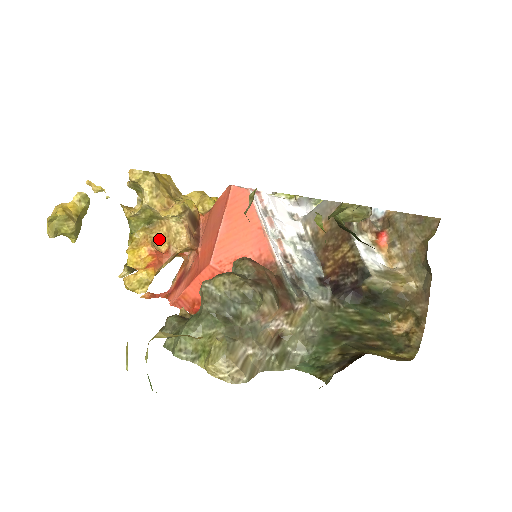
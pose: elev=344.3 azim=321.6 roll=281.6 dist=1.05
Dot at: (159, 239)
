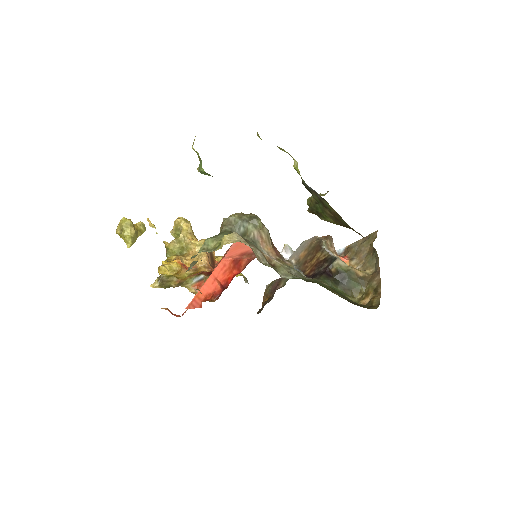
Dot at: (186, 262)
